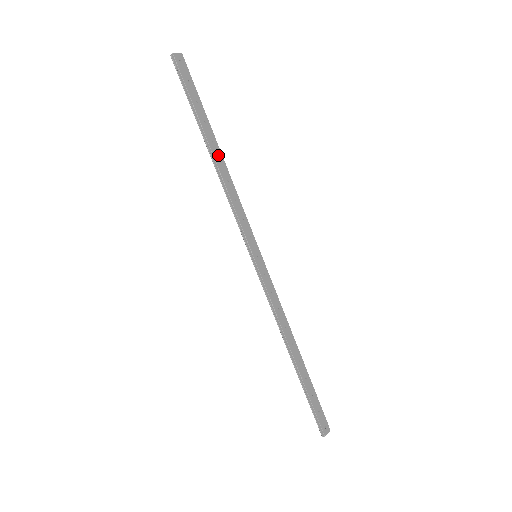
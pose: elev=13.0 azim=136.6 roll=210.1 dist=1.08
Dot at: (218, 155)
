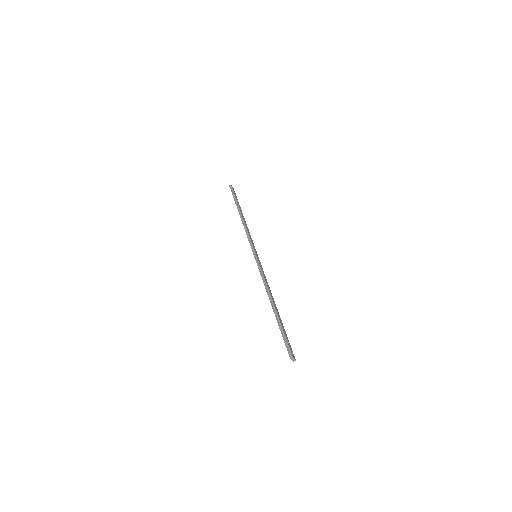
Dot at: (243, 217)
